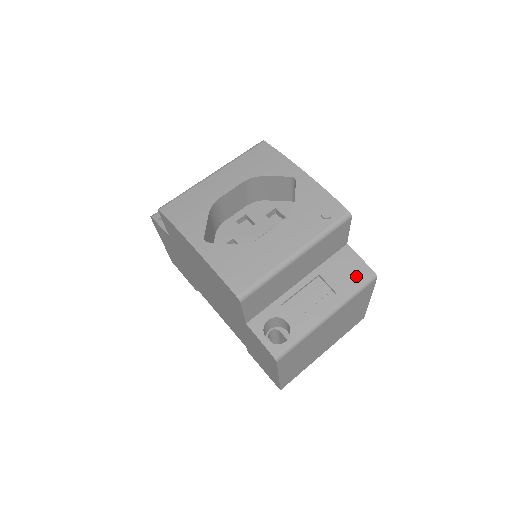
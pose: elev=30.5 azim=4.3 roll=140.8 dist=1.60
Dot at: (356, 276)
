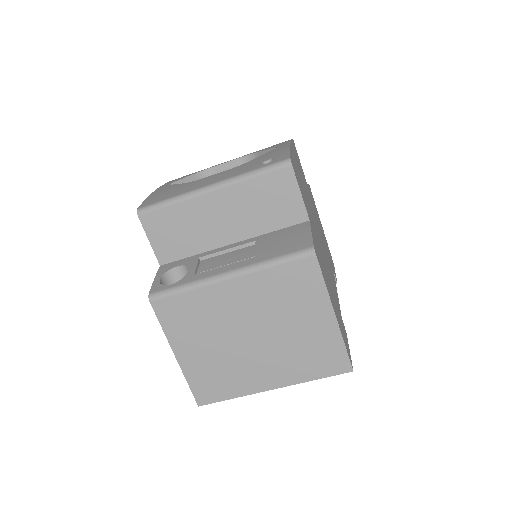
Dot at: (290, 246)
